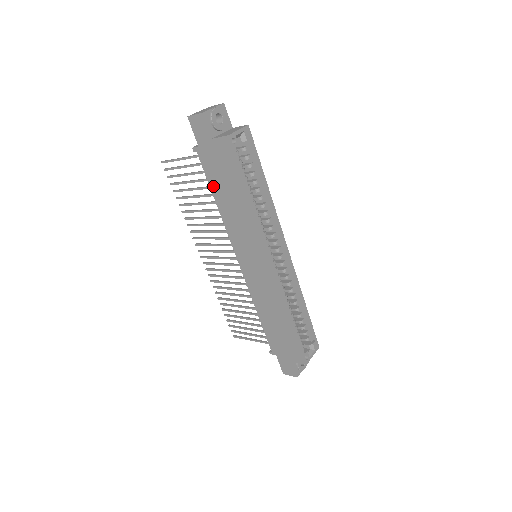
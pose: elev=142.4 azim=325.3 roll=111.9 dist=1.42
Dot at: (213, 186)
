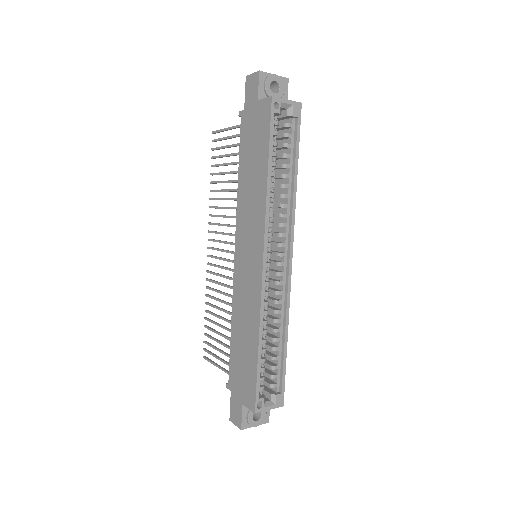
Dot at: (242, 157)
